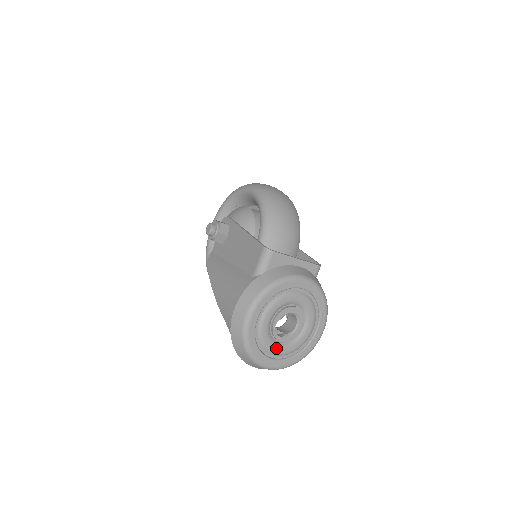
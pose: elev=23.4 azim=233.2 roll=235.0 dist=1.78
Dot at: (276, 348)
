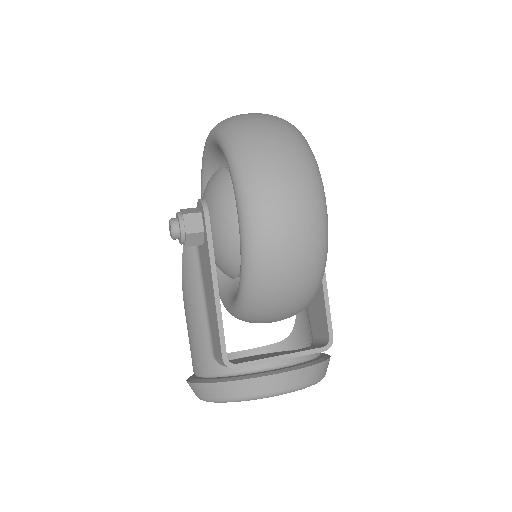
Dot at: occluded
